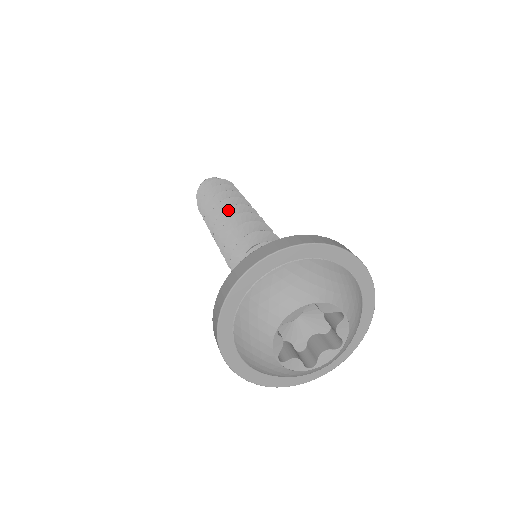
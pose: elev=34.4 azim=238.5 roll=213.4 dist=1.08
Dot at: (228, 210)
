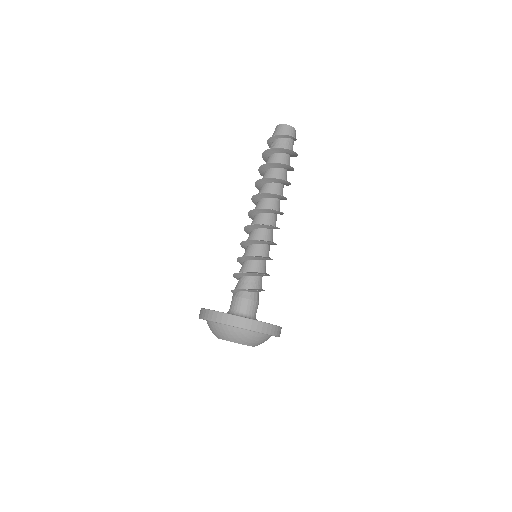
Dot at: (262, 209)
